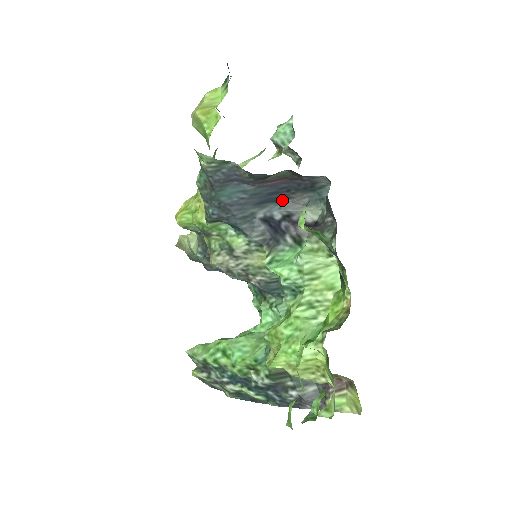
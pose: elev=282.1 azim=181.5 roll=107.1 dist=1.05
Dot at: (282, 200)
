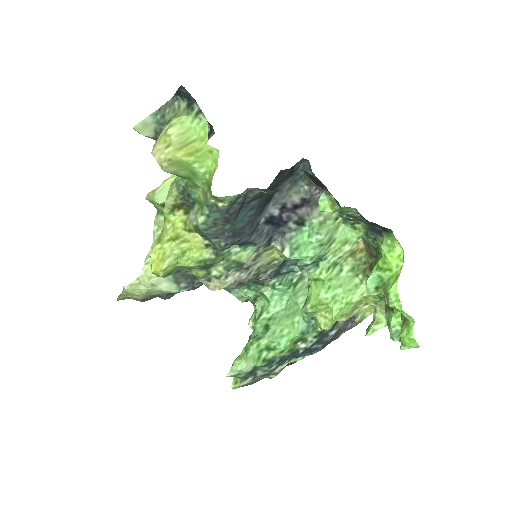
Dot at: (272, 197)
